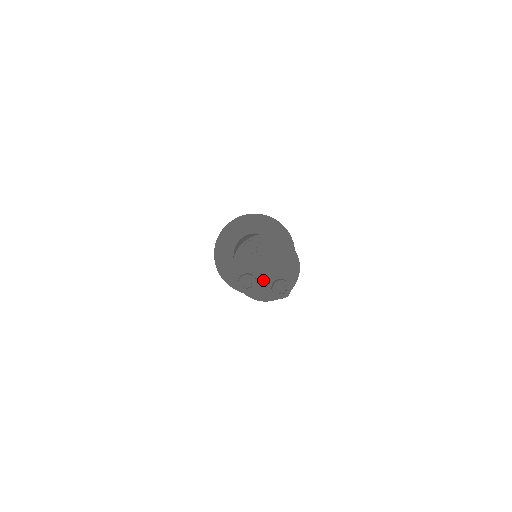
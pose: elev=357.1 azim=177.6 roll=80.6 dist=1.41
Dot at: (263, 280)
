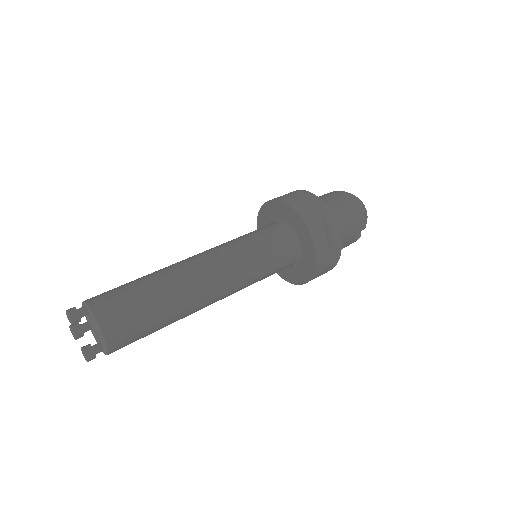
Dot at: (95, 333)
